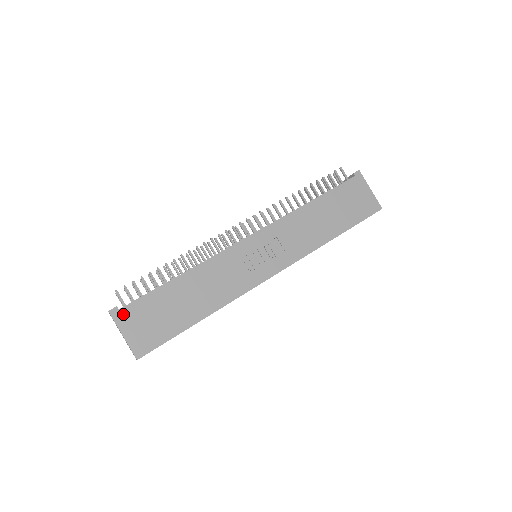
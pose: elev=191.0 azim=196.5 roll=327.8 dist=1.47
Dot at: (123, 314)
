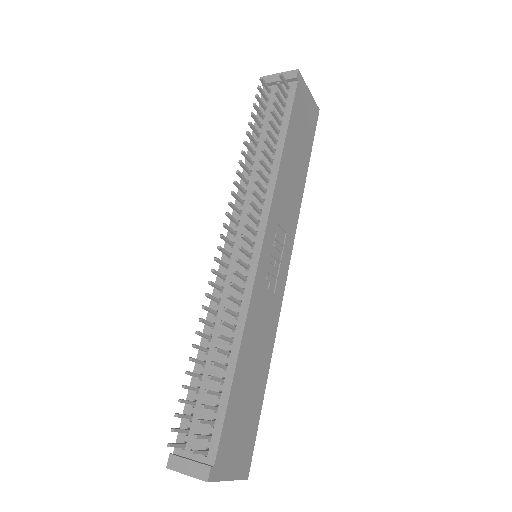
Dot at: (219, 465)
